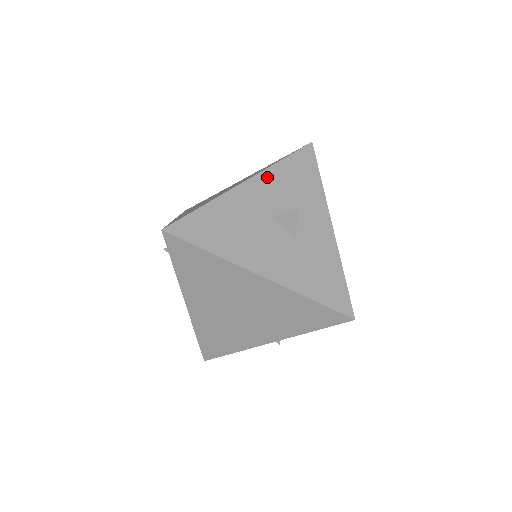
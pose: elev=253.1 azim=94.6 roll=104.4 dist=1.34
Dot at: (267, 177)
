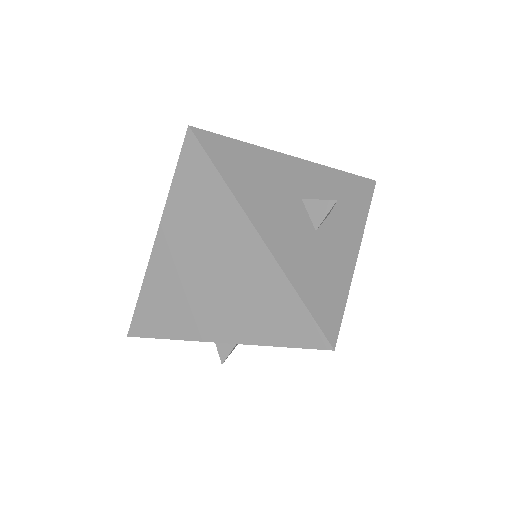
Dot at: (318, 170)
